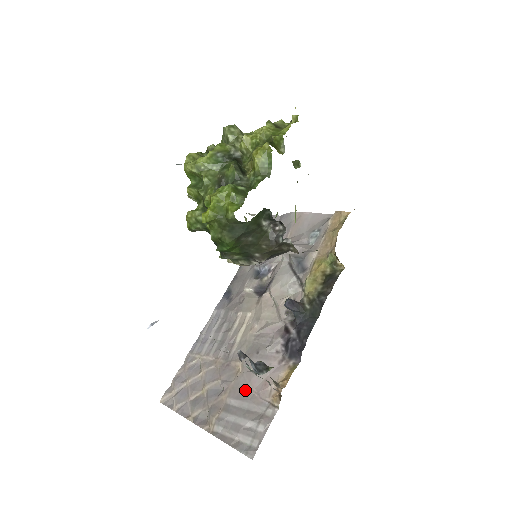
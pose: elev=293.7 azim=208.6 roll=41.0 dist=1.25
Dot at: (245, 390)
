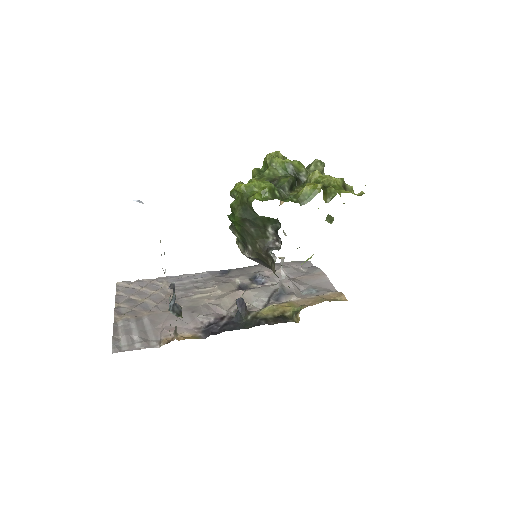
Dot at: (160, 321)
